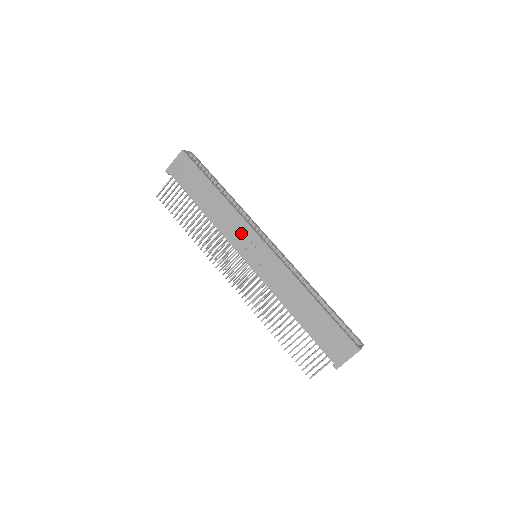
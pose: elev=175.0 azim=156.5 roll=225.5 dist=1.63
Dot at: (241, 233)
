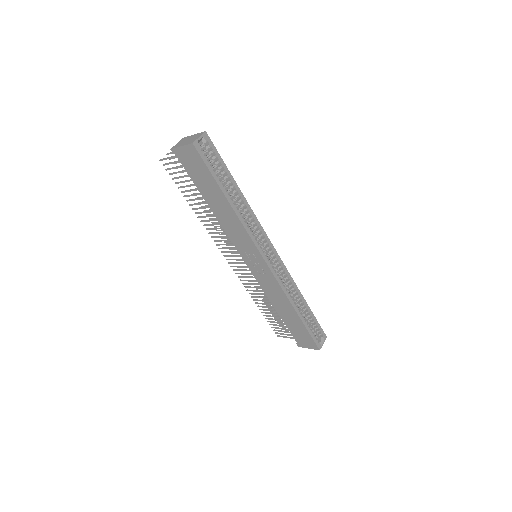
Dot at: (245, 243)
